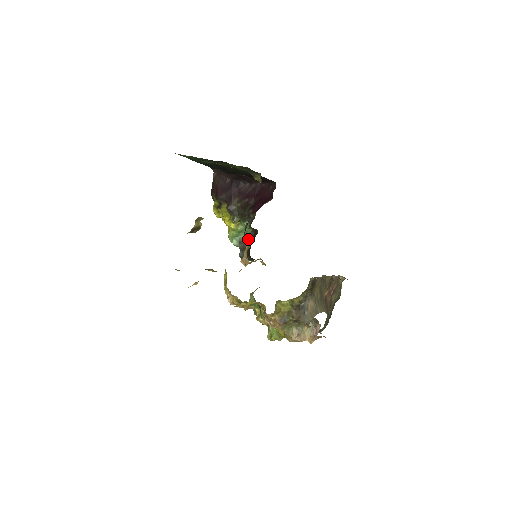
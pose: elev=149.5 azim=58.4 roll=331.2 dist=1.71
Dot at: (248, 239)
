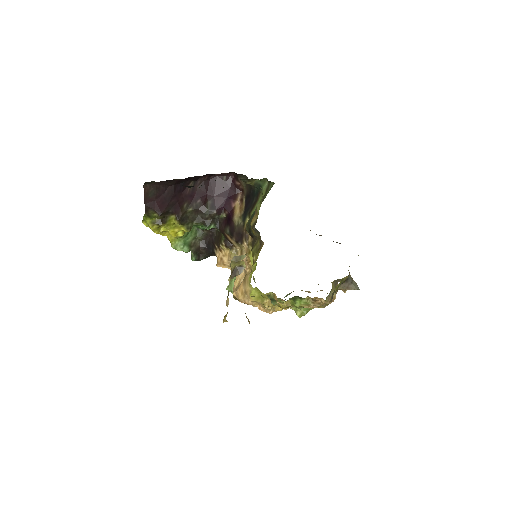
Dot at: (229, 243)
